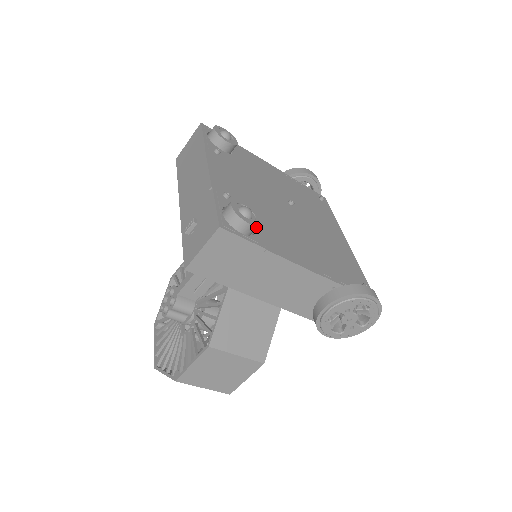
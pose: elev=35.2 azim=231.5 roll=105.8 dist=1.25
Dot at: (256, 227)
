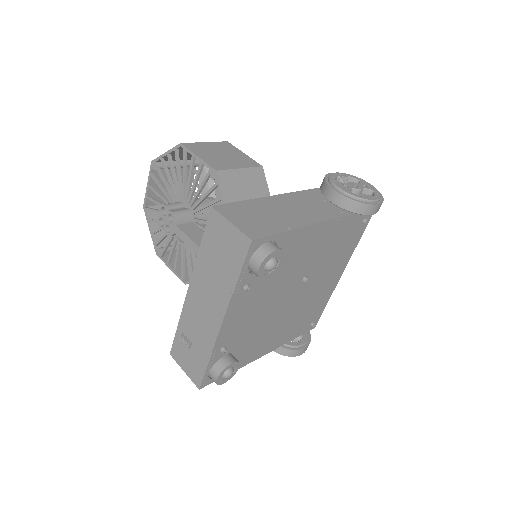
Dot at: occluded
